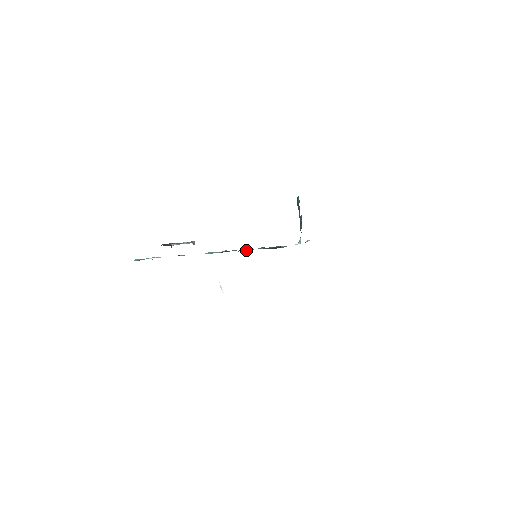
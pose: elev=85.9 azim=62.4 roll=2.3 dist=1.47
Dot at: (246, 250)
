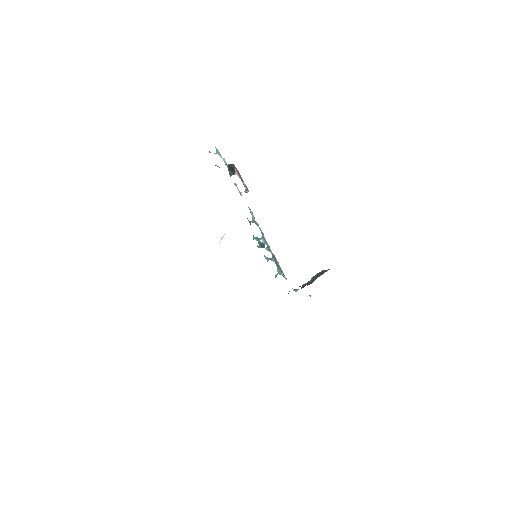
Dot at: (260, 243)
